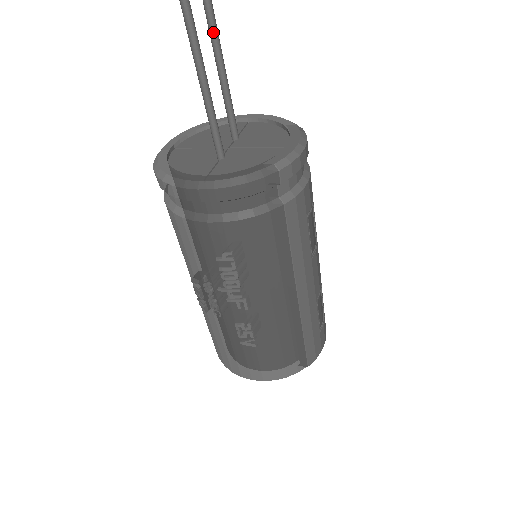
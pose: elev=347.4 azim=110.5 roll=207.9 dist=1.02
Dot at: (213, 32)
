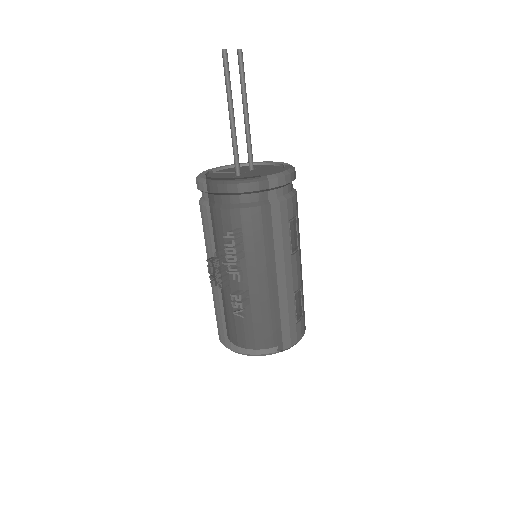
Dot at: (244, 102)
